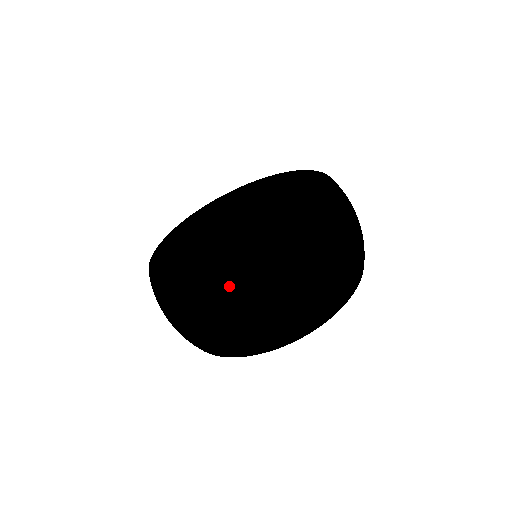
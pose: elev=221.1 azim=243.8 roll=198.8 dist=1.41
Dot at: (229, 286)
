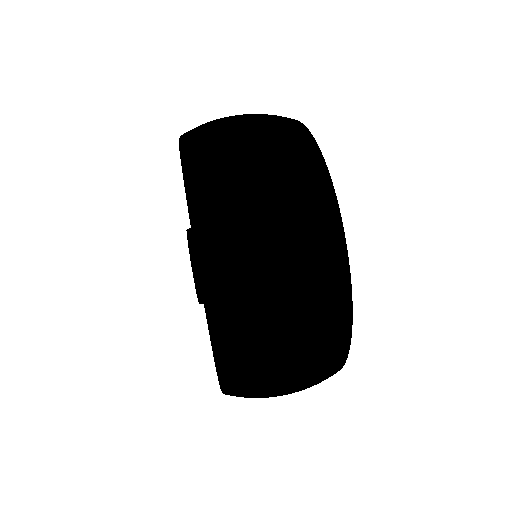
Dot at: occluded
